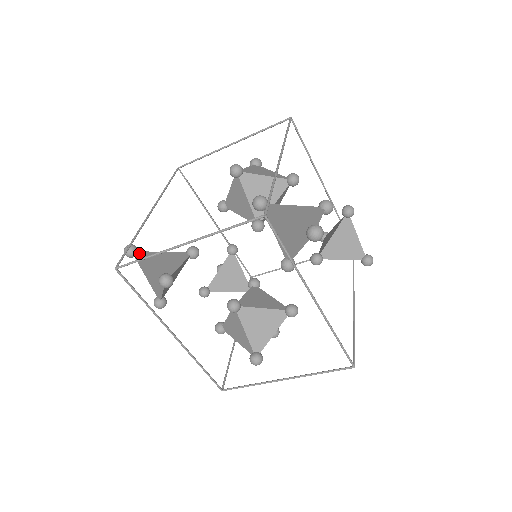
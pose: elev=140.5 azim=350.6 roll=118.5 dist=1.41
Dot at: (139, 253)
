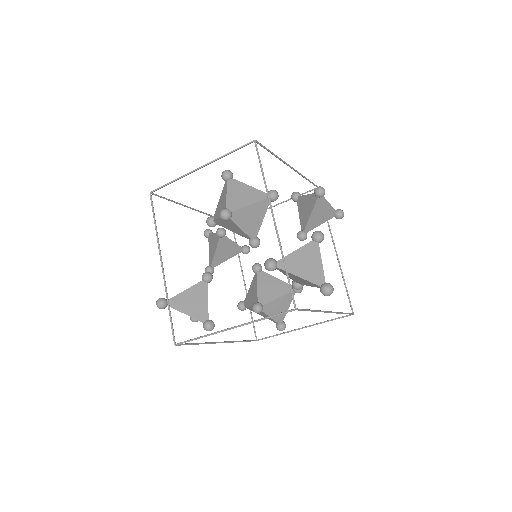
Dot at: (170, 303)
